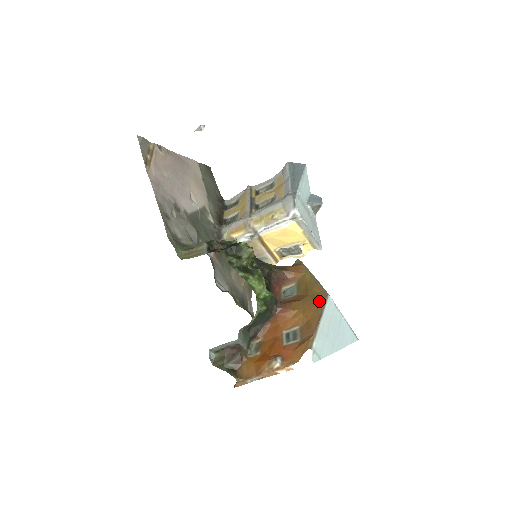
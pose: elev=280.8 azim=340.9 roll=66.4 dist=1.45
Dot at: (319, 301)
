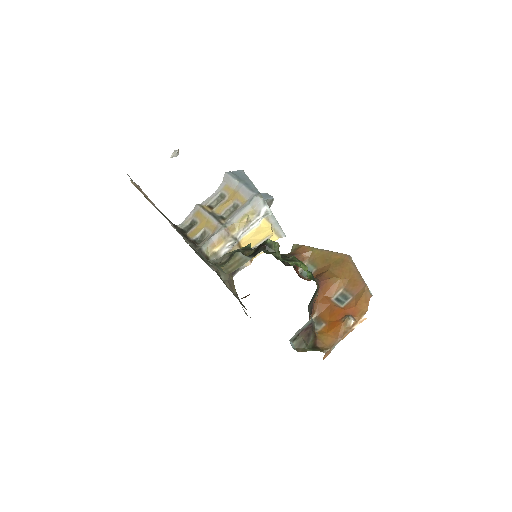
Dot at: (347, 263)
